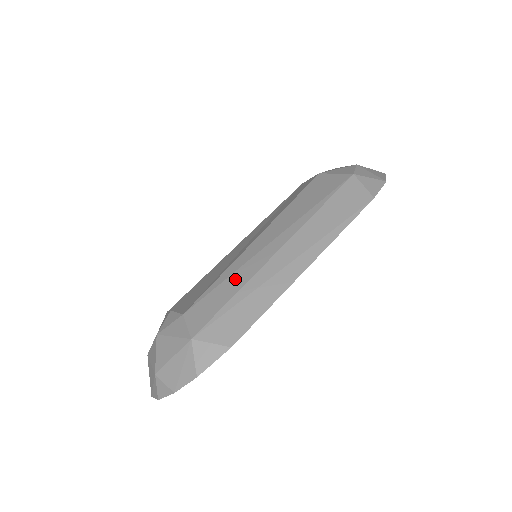
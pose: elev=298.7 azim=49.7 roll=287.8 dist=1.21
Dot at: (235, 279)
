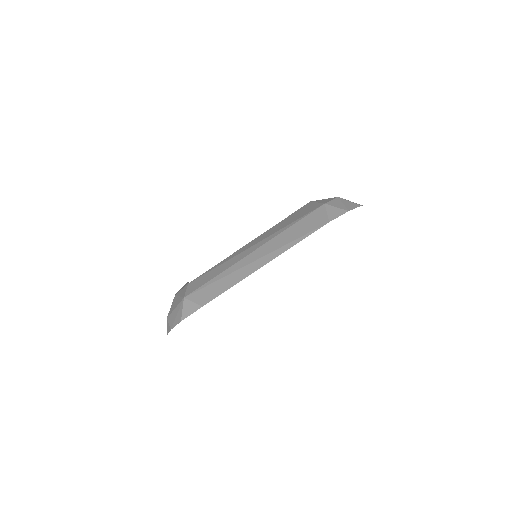
Dot at: (223, 266)
